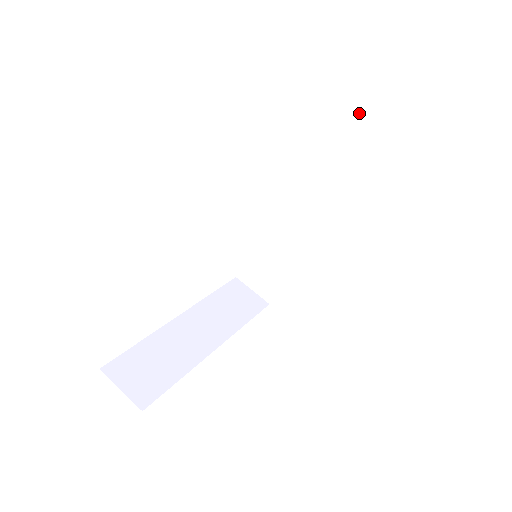
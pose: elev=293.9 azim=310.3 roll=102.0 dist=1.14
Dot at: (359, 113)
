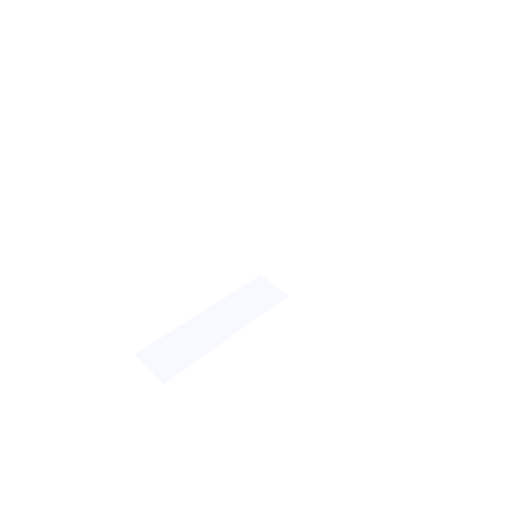
Dot at: (328, 119)
